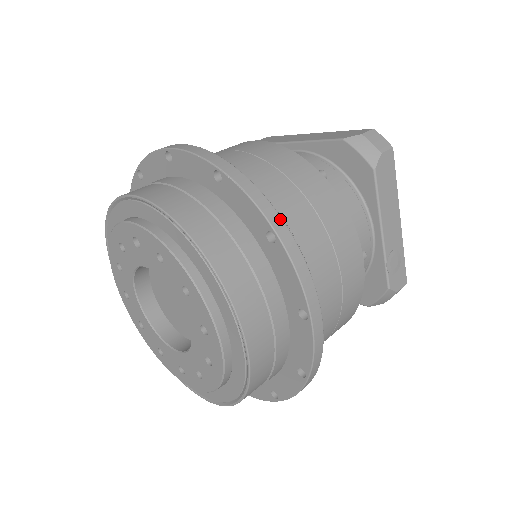
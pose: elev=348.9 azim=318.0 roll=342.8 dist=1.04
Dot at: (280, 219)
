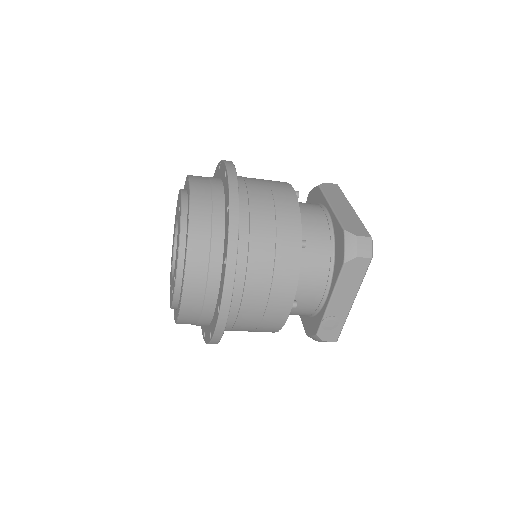
Dot at: (236, 256)
